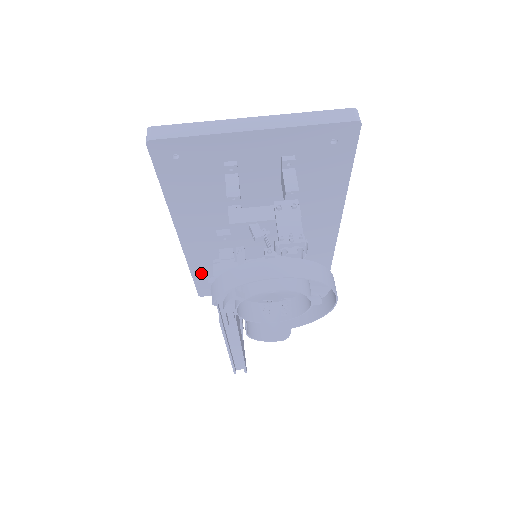
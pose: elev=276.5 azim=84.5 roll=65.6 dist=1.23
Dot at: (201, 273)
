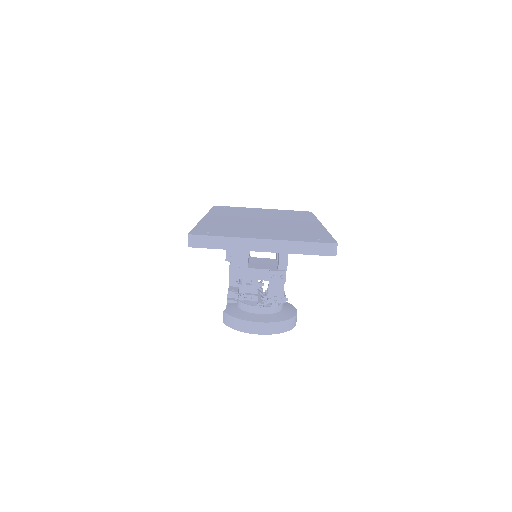
Dot at: occluded
